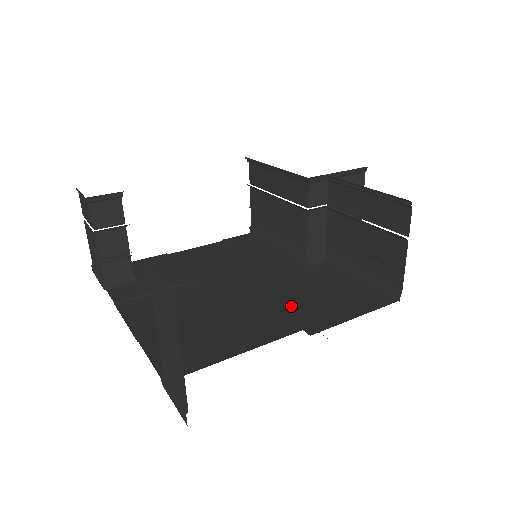
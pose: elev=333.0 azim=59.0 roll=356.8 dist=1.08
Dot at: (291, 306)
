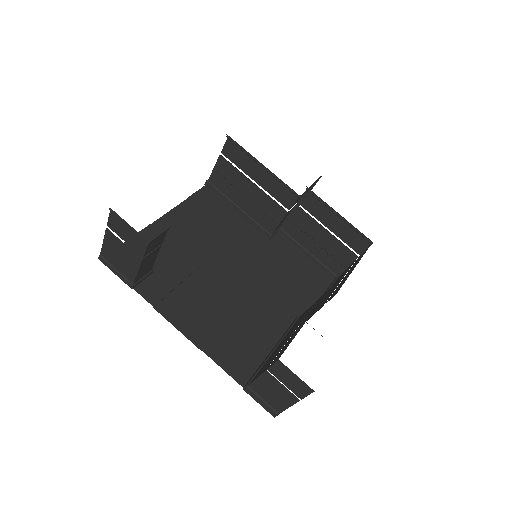
Dot at: (279, 294)
